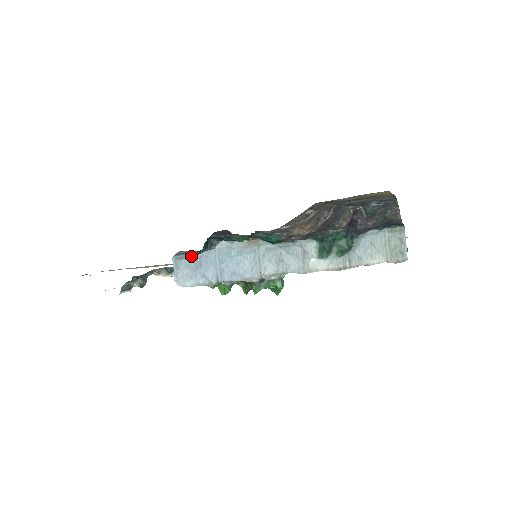
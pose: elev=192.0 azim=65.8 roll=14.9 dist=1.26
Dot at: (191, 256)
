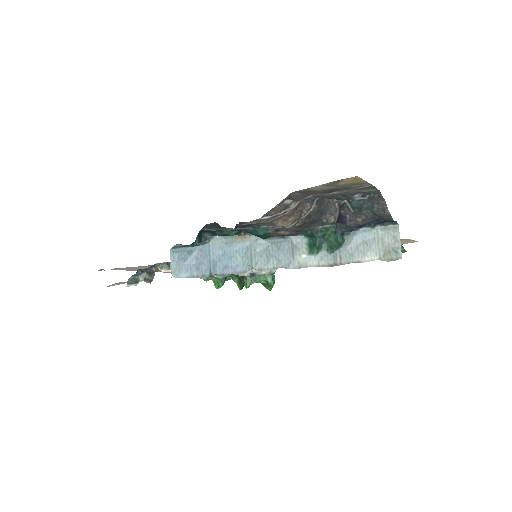
Dot at: (187, 250)
